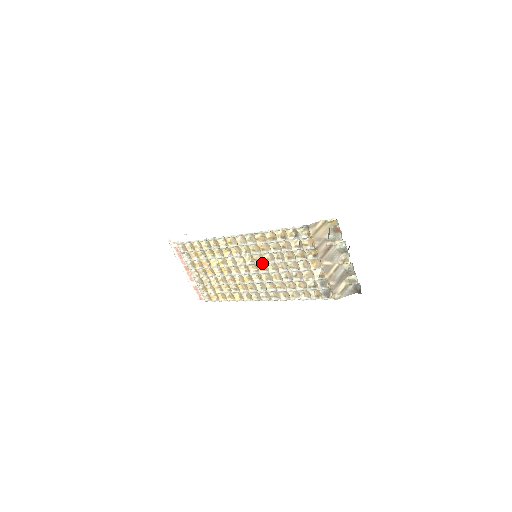
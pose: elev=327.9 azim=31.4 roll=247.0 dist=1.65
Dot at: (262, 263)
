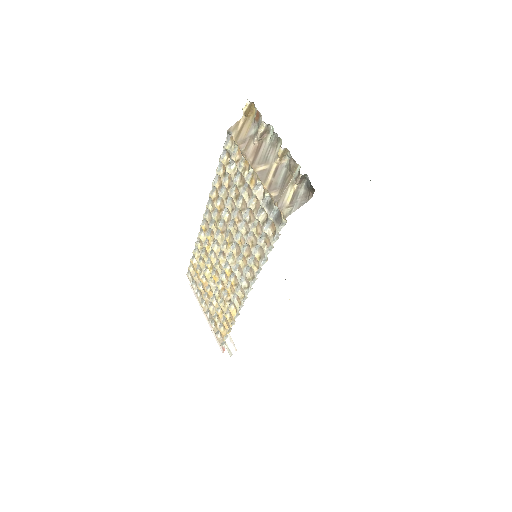
Dot at: (229, 233)
